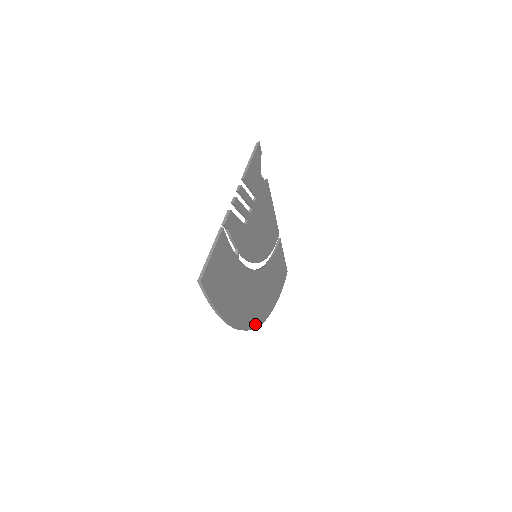
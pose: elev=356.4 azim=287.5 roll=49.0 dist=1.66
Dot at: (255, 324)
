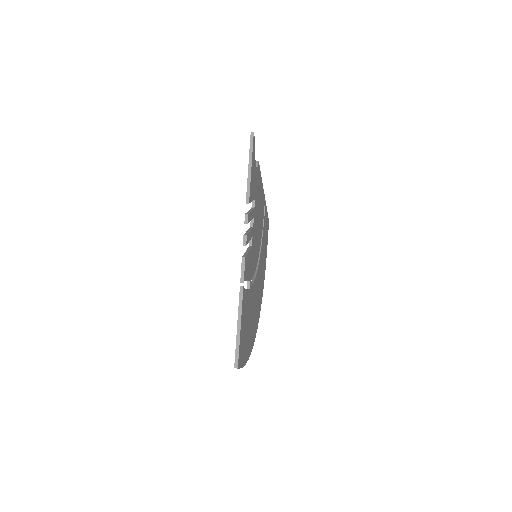
Dot at: (258, 317)
